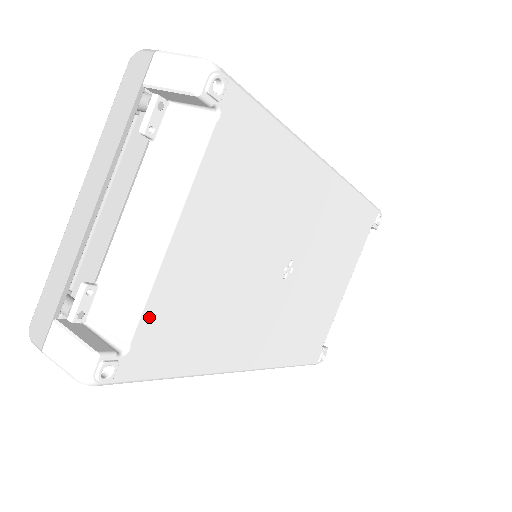
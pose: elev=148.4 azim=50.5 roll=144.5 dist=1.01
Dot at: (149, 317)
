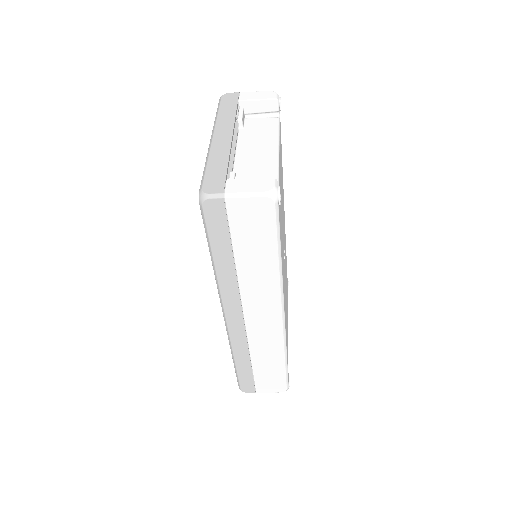
Dot at: occluded
